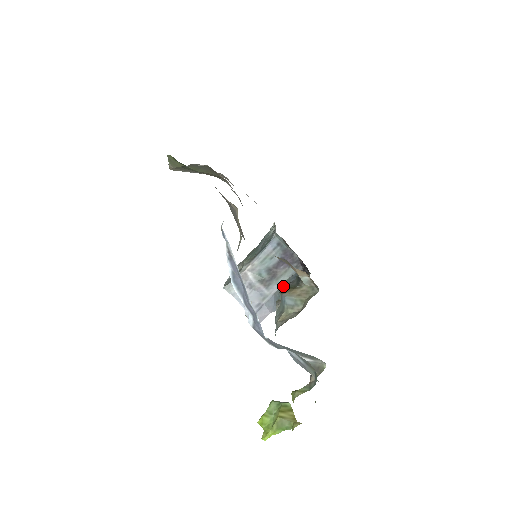
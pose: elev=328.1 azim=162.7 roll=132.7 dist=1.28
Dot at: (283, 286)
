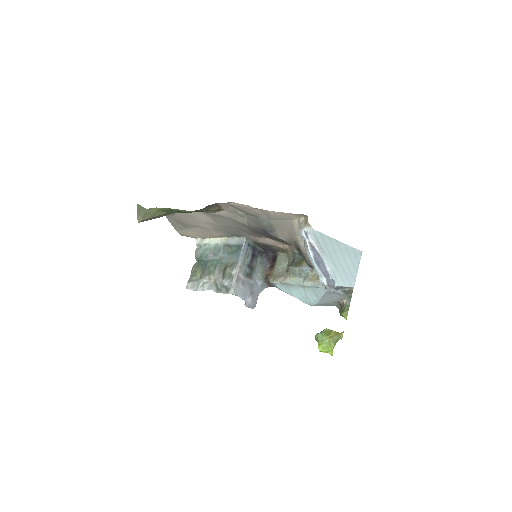
Dot at: (260, 272)
